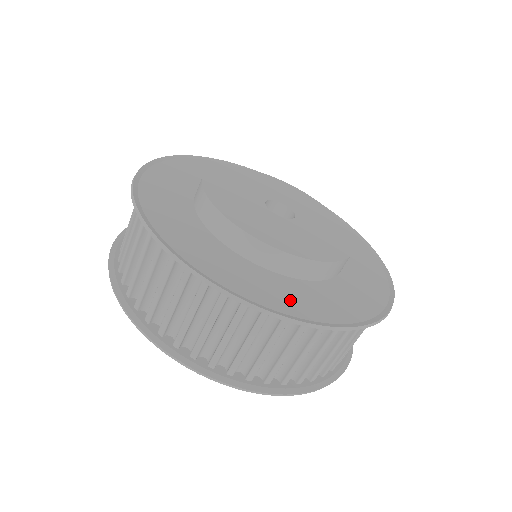
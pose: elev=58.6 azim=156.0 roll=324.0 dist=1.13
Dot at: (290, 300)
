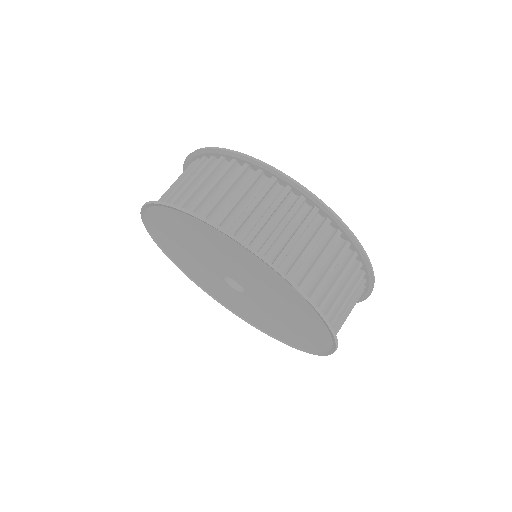
Dot at: occluded
